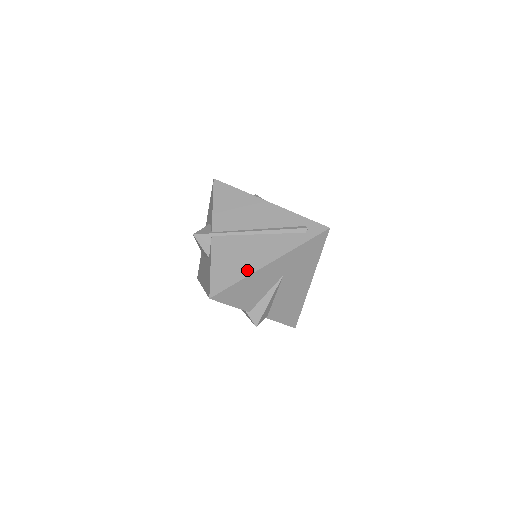
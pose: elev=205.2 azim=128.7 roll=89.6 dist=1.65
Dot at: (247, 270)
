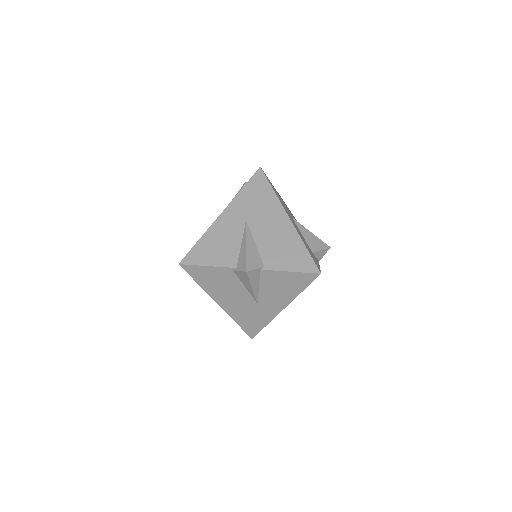
Dot at: occluded
